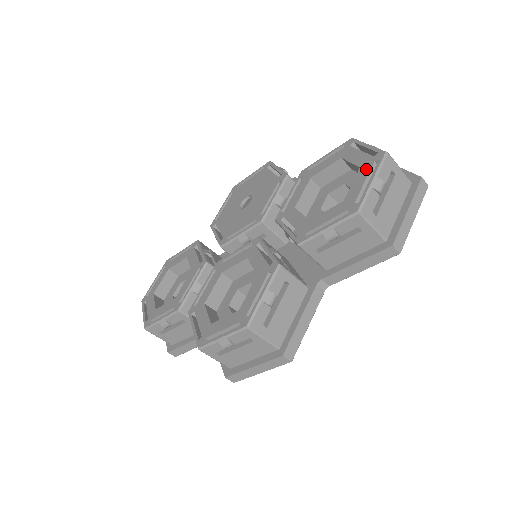
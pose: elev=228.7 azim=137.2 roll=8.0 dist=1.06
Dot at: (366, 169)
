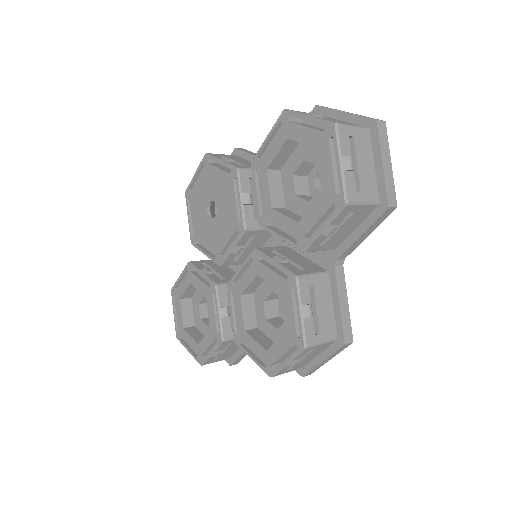
Dot at: (324, 150)
